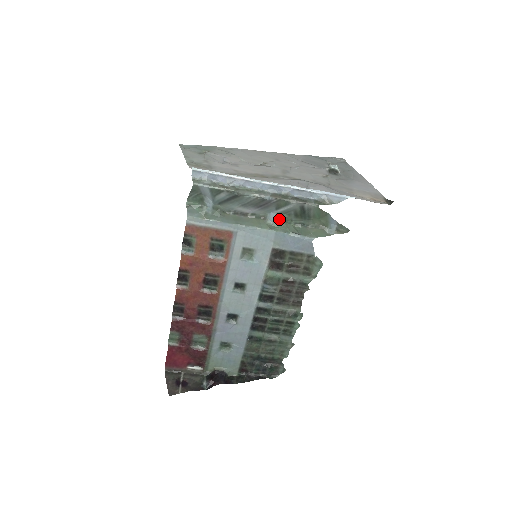
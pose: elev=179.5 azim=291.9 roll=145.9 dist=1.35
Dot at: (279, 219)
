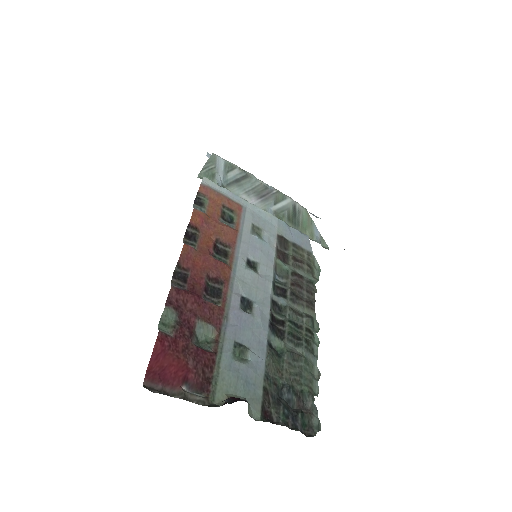
Dot at: occluded
